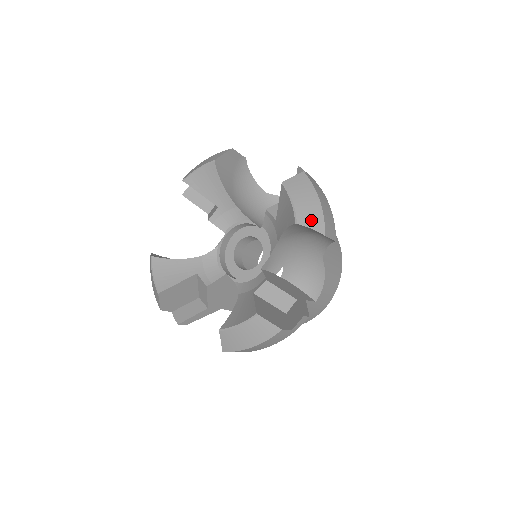
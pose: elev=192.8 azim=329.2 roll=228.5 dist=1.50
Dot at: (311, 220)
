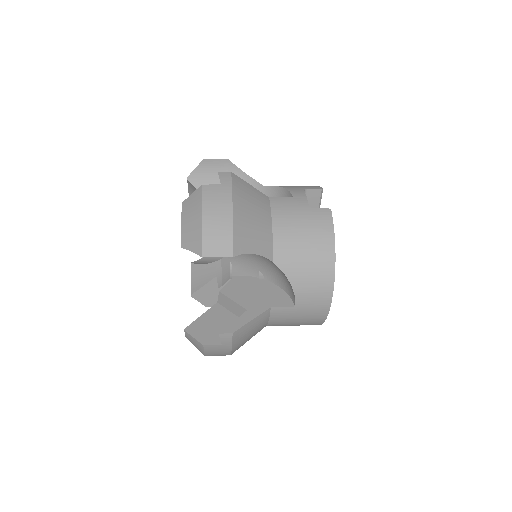
Dot at: (191, 242)
